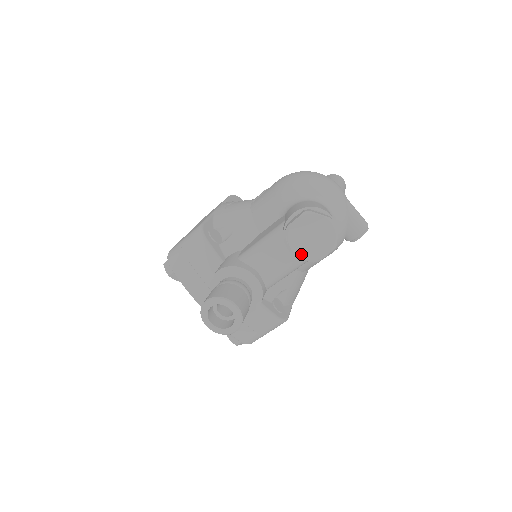
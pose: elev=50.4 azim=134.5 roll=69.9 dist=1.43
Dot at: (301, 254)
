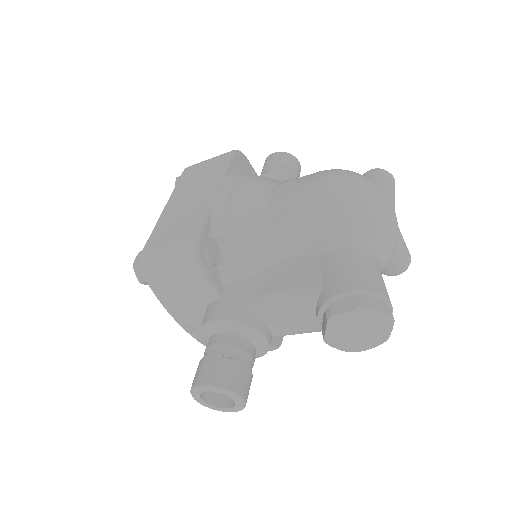
Dot at: (337, 345)
